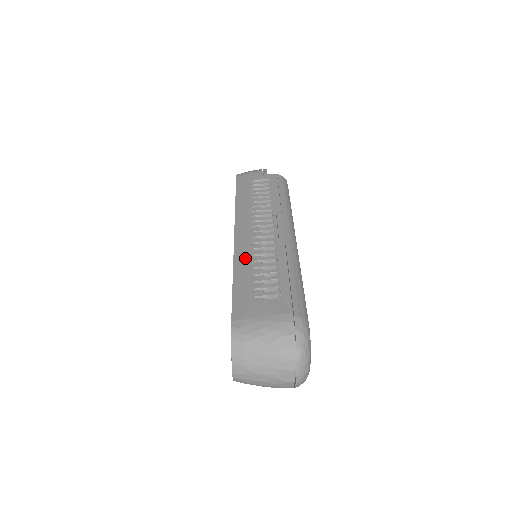
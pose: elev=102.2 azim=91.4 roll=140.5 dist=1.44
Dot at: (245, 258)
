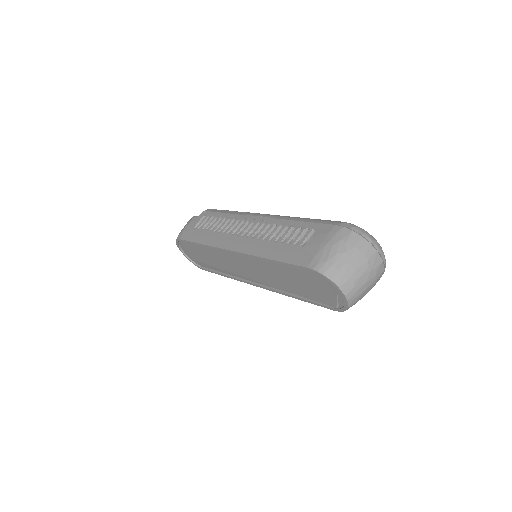
Dot at: (260, 246)
